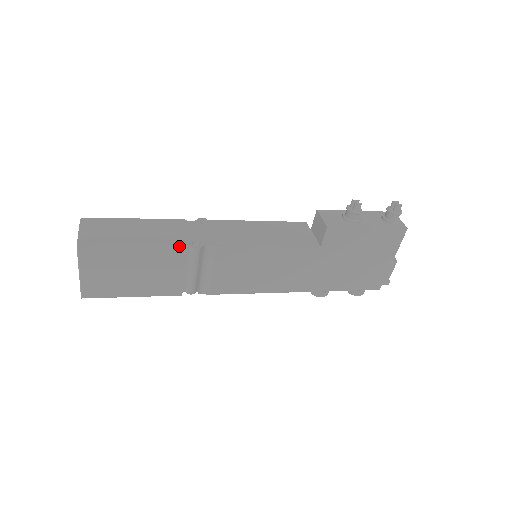
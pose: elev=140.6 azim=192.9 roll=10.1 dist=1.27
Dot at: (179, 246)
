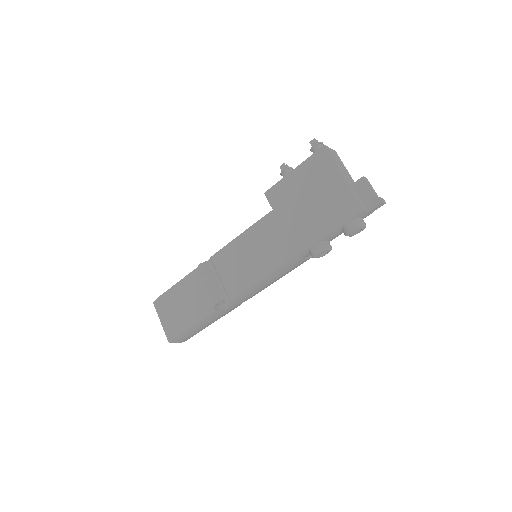
Dot at: (193, 270)
